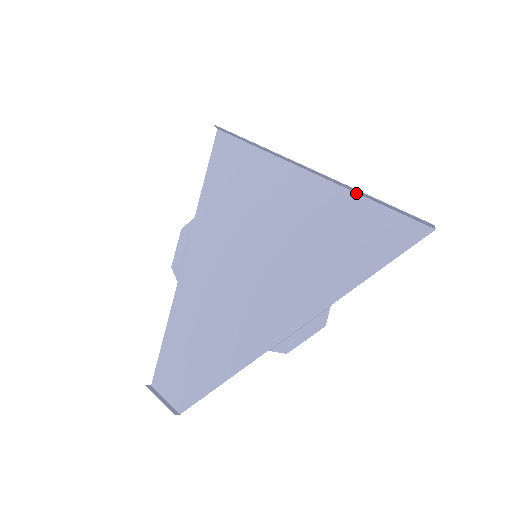
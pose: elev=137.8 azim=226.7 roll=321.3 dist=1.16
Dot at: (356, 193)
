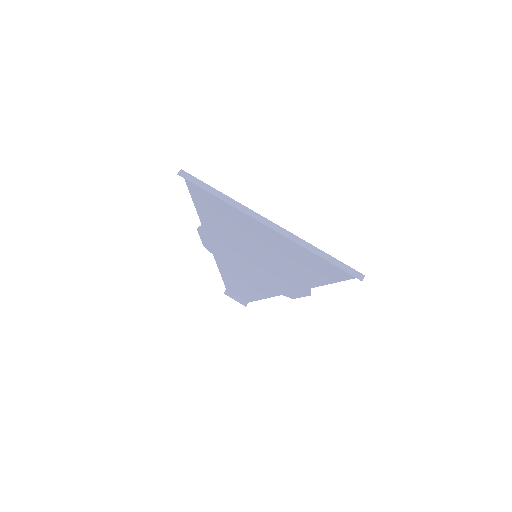
Dot at: (310, 244)
